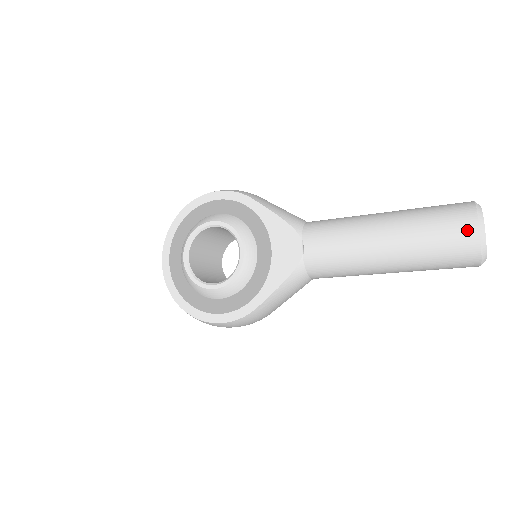
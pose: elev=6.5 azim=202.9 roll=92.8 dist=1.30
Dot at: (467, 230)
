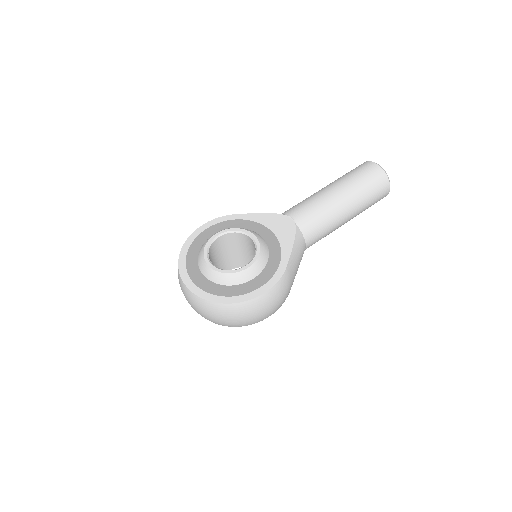
Dot at: (372, 167)
